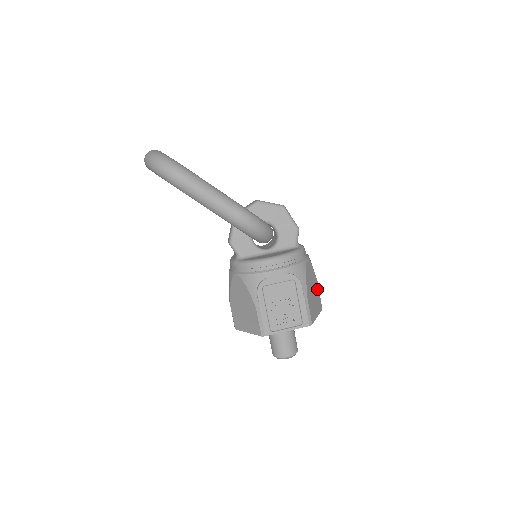
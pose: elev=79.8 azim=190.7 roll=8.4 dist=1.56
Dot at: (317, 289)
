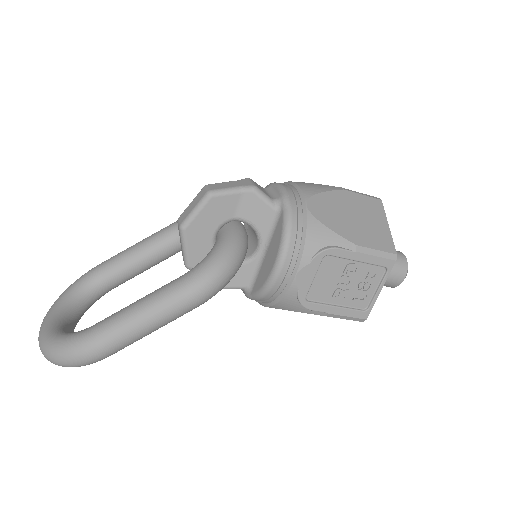
Dot at: (352, 199)
